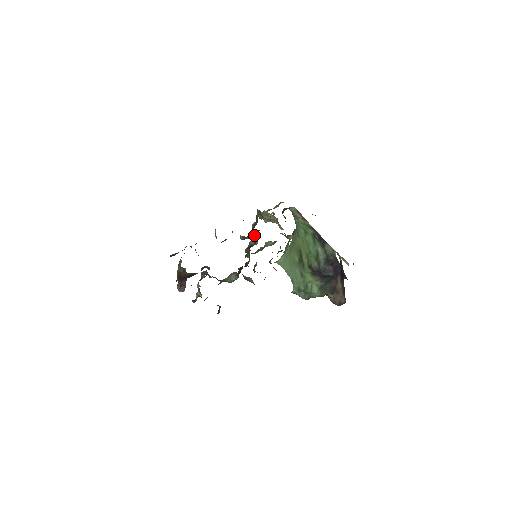
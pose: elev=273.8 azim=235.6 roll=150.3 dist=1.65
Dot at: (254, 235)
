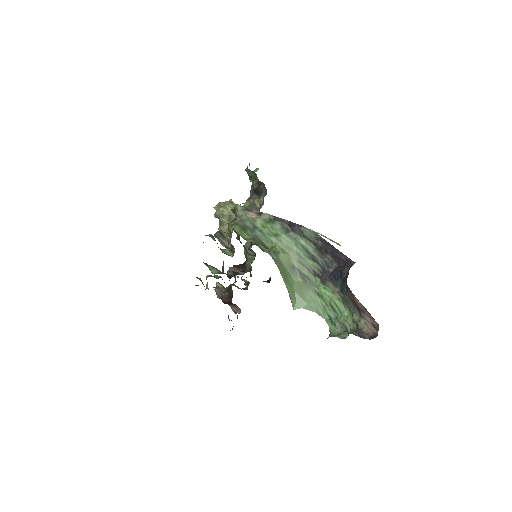
Dot at: occluded
